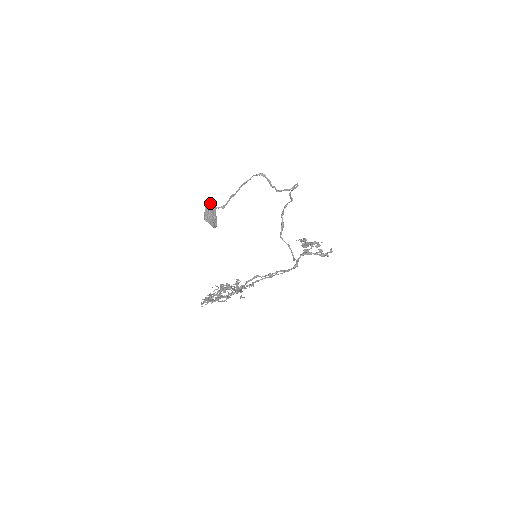
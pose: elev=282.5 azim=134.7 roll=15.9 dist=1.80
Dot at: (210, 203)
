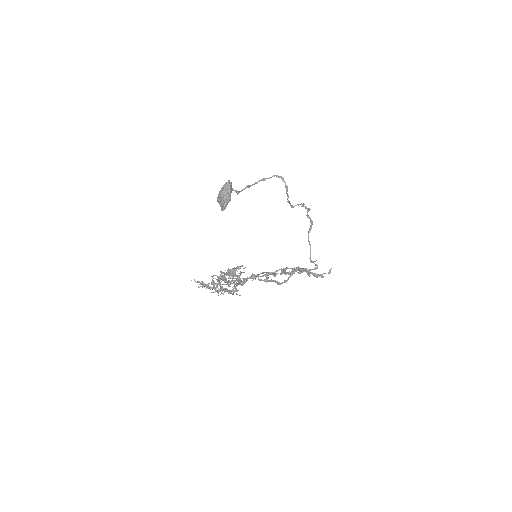
Dot at: occluded
